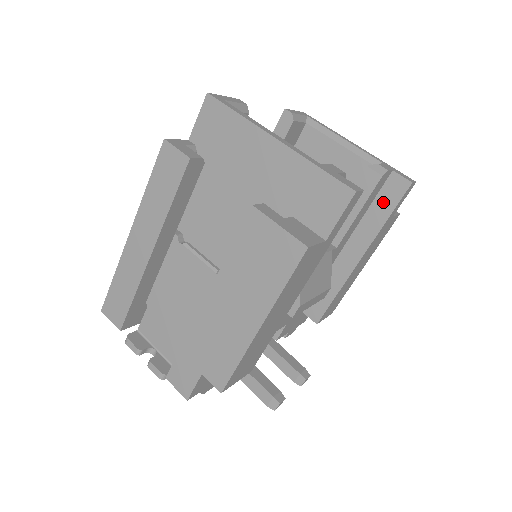
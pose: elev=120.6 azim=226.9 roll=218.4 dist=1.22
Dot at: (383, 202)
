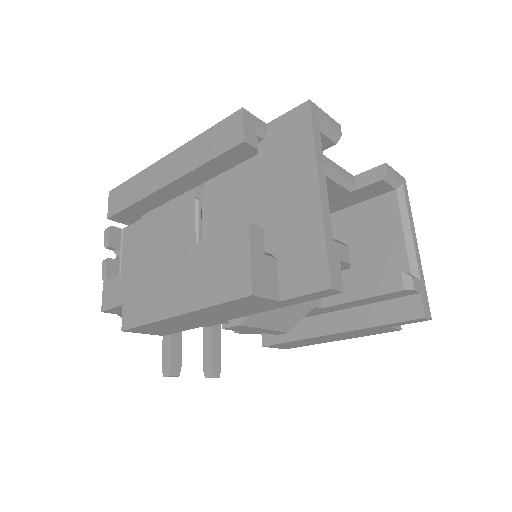
Dot at: (390, 309)
